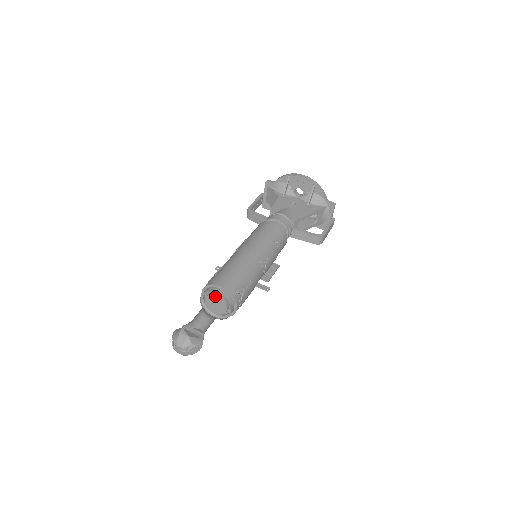
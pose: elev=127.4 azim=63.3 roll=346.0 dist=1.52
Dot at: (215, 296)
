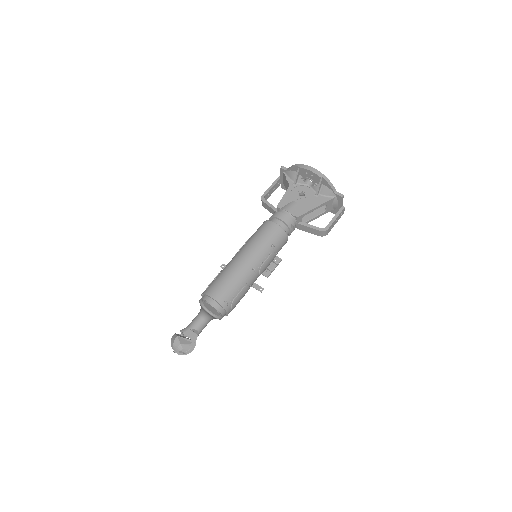
Dot at: (209, 304)
